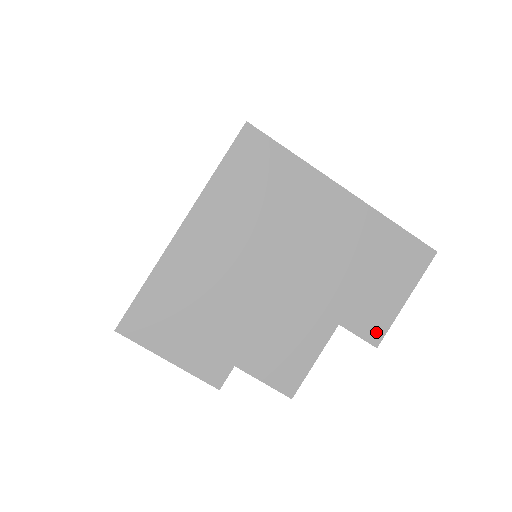
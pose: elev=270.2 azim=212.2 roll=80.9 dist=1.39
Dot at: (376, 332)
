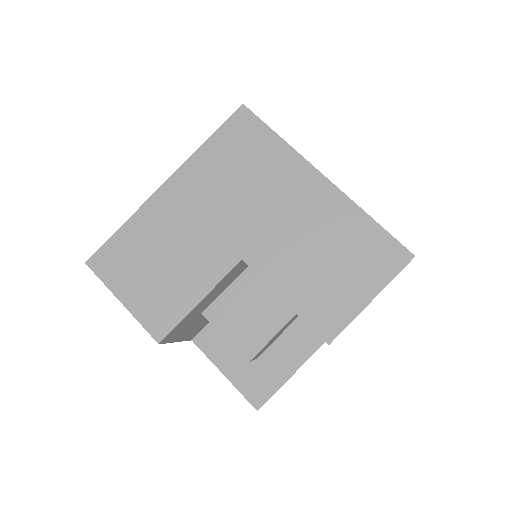
Dot at: (331, 327)
